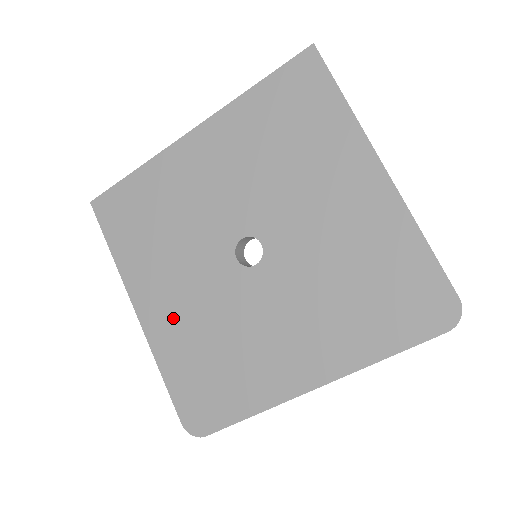
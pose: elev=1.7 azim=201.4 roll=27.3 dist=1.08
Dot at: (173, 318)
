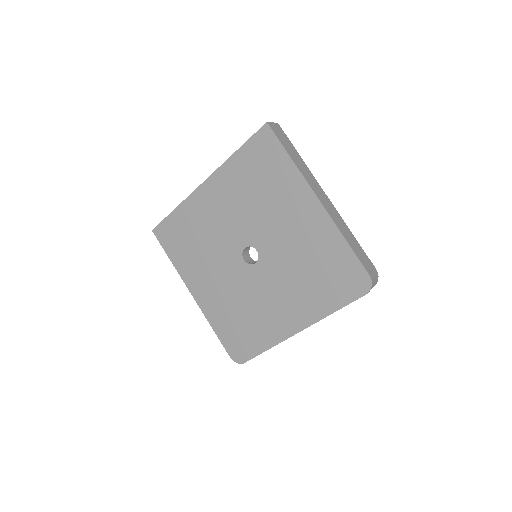
Dot at: (214, 298)
